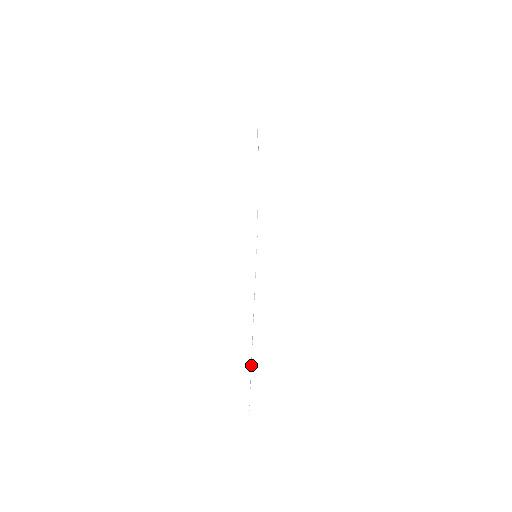
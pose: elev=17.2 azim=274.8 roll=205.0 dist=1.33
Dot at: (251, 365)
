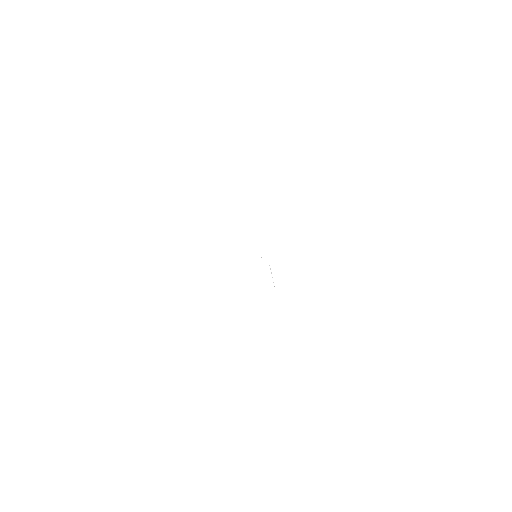
Dot at: occluded
